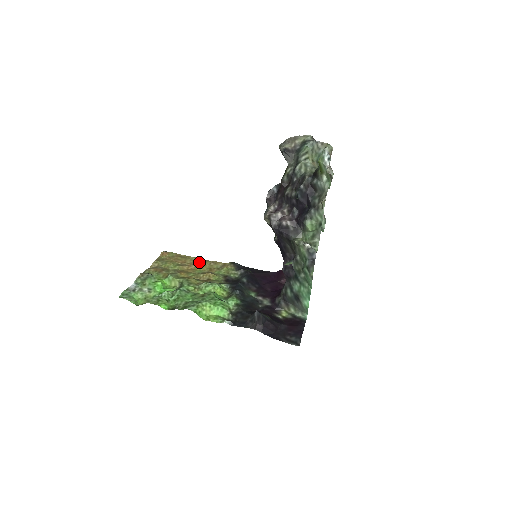
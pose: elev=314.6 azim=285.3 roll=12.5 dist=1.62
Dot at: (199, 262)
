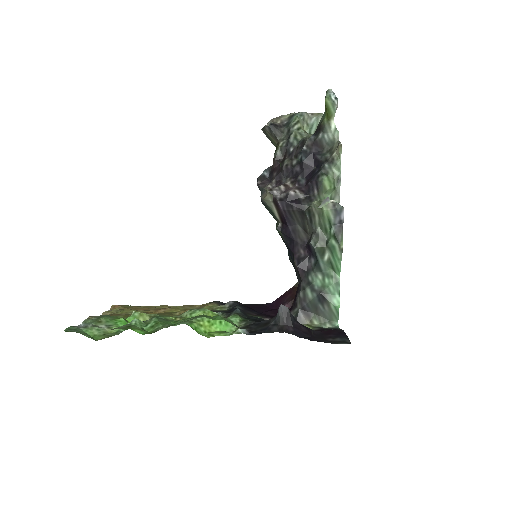
Dot at: (168, 307)
